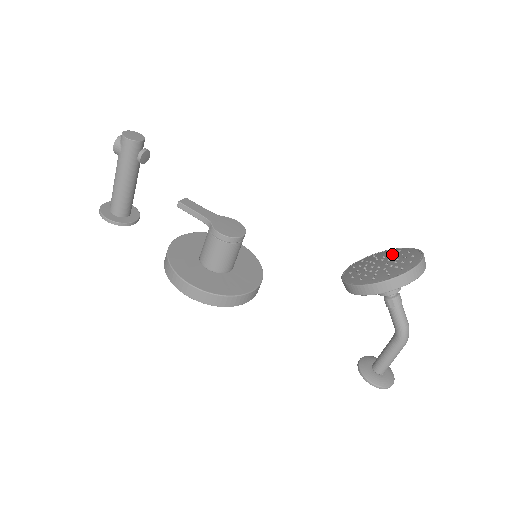
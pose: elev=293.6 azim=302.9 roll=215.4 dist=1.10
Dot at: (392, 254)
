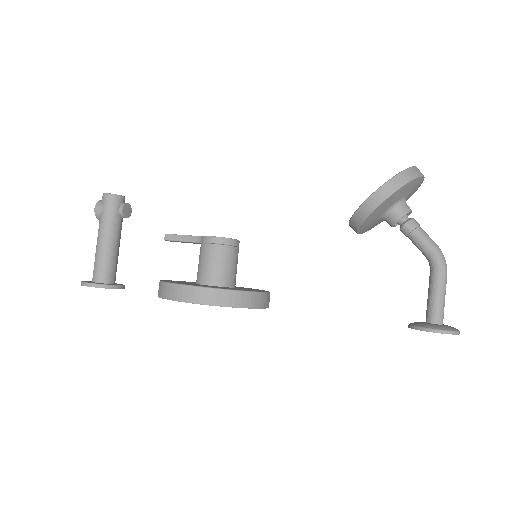
Dot at: occluded
